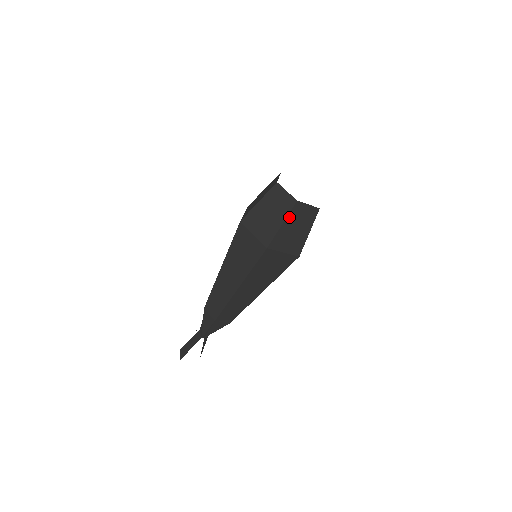
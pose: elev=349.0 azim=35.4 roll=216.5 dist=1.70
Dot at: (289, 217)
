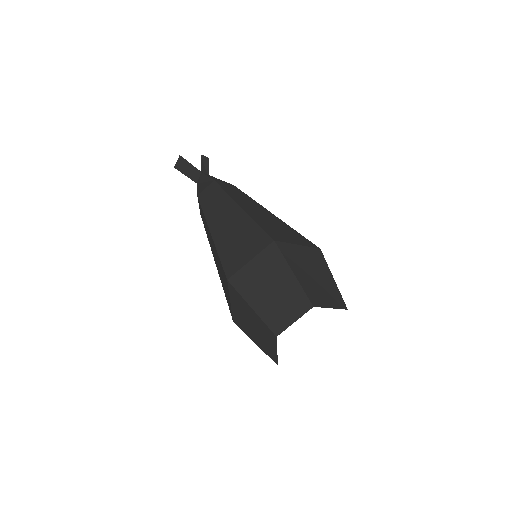
Dot at: occluded
